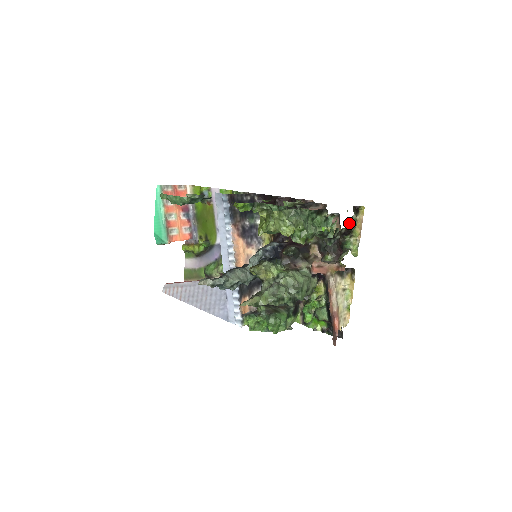
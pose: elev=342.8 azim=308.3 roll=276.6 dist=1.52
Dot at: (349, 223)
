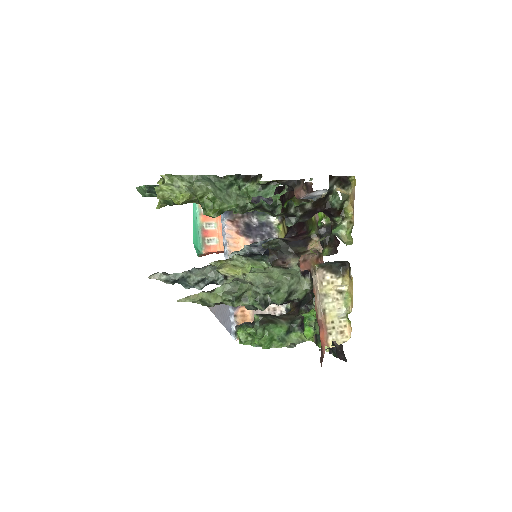
Dot at: (329, 198)
